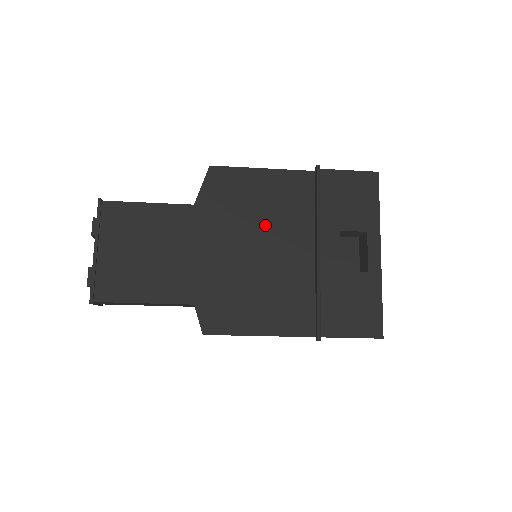
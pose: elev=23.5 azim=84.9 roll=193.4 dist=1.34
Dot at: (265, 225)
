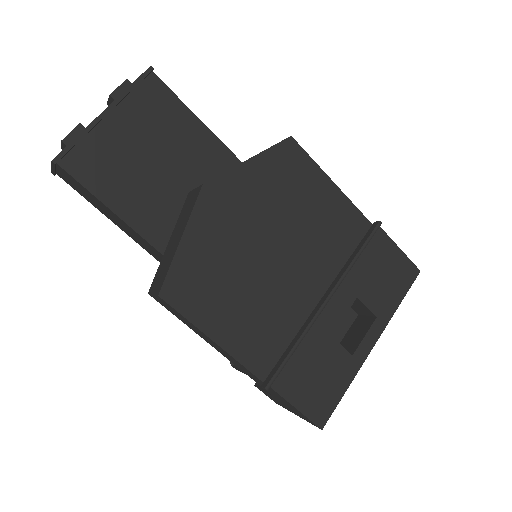
Dot at: (298, 236)
